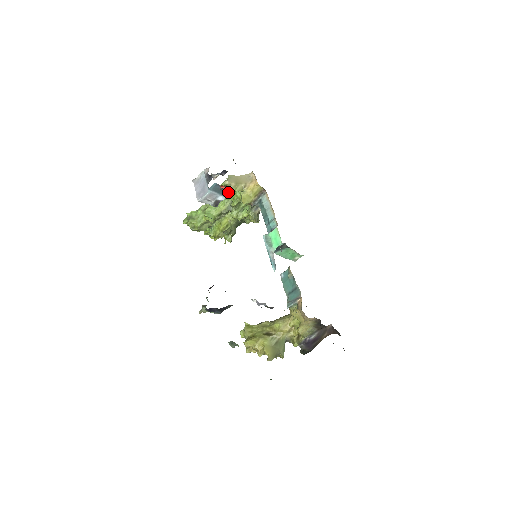
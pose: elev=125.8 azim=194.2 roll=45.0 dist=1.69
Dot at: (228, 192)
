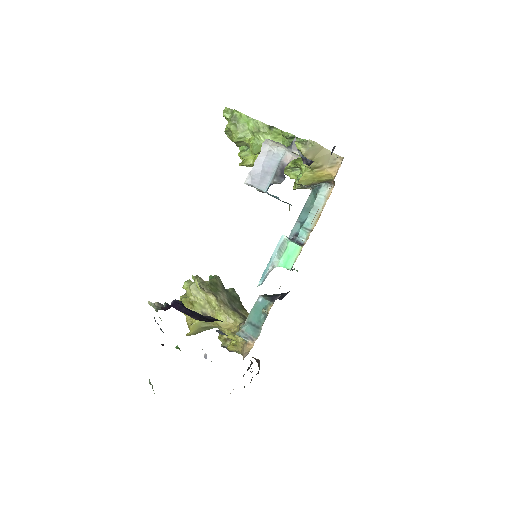
Dot at: occluded
